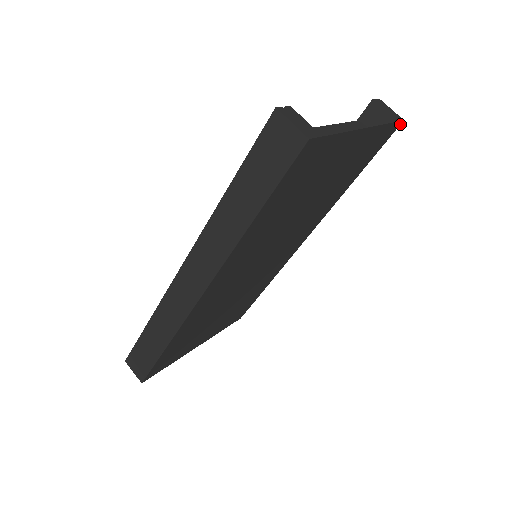
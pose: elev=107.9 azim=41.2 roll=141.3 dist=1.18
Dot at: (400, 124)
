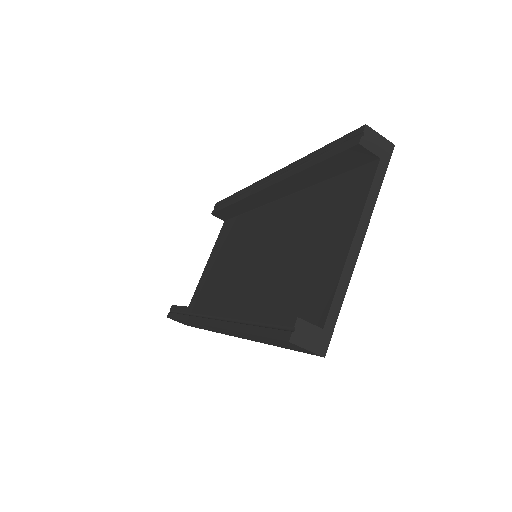
Dot at: (390, 147)
